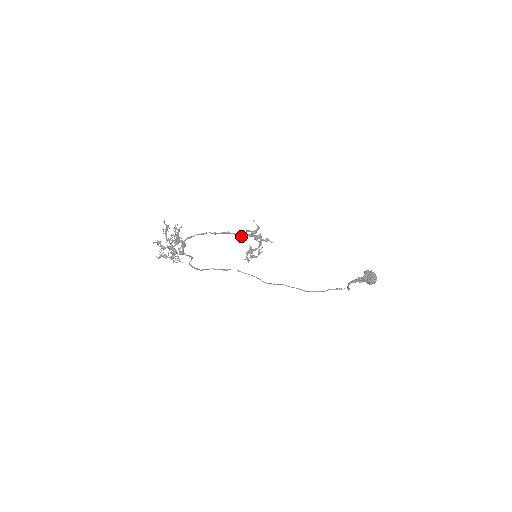
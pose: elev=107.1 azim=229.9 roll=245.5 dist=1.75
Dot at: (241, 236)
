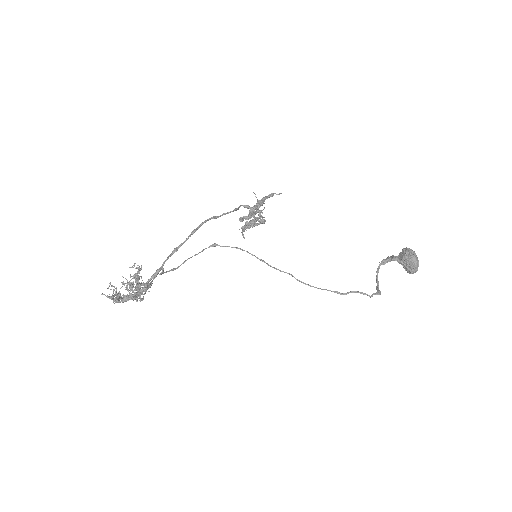
Dot at: (234, 210)
